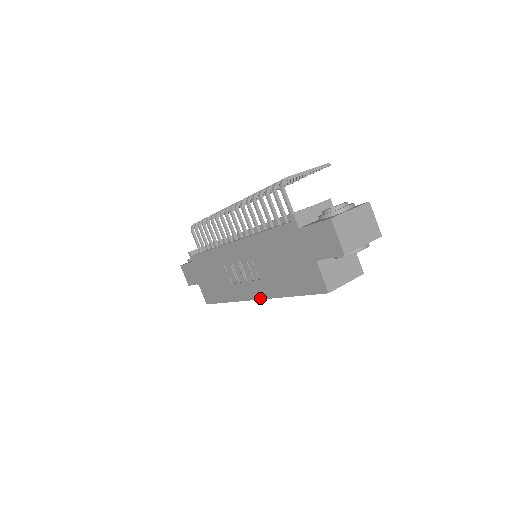
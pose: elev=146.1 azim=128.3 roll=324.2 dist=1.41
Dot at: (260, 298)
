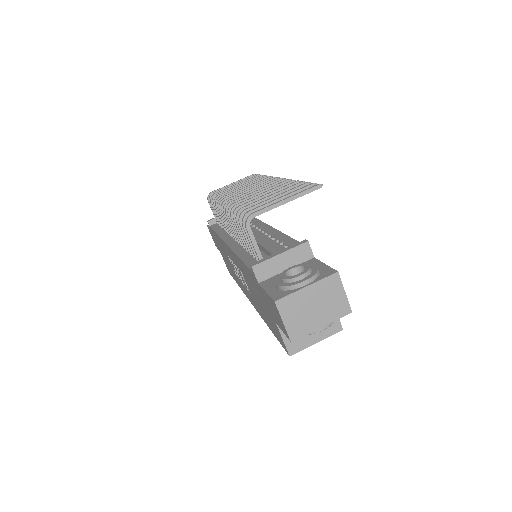
Dot at: (254, 306)
